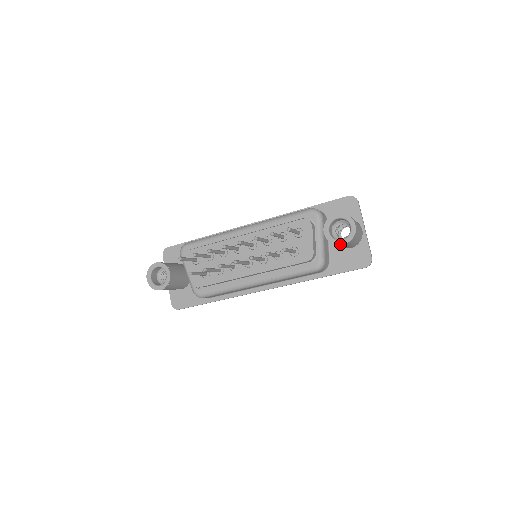
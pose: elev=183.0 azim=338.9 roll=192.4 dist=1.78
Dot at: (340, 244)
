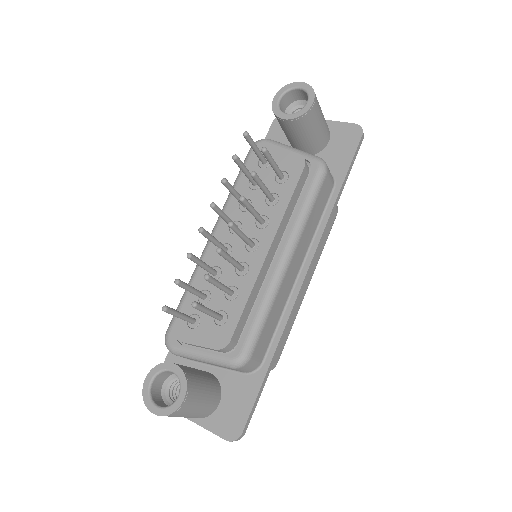
Dot at: (310, 106)
